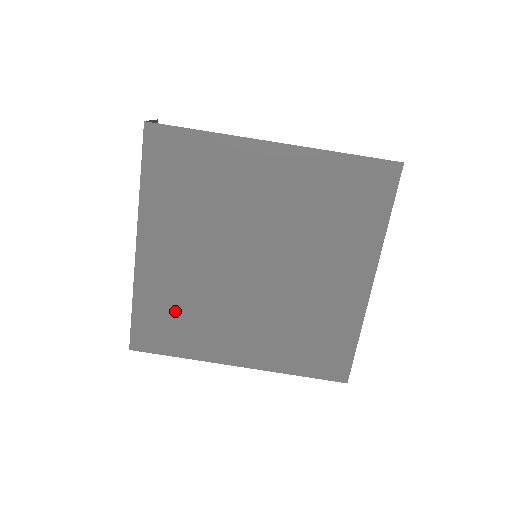
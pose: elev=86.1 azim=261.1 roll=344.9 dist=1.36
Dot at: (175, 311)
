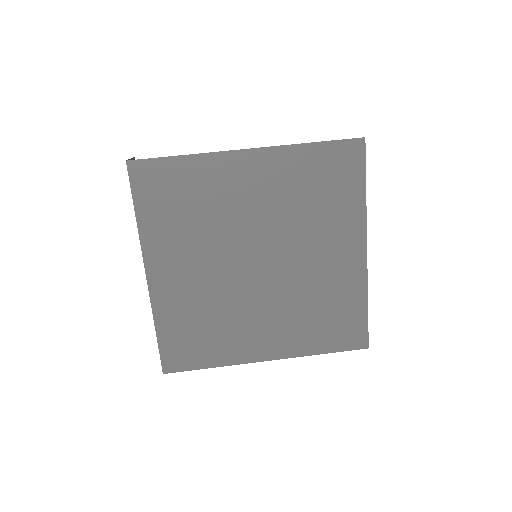
Dot at: (196, 326)
